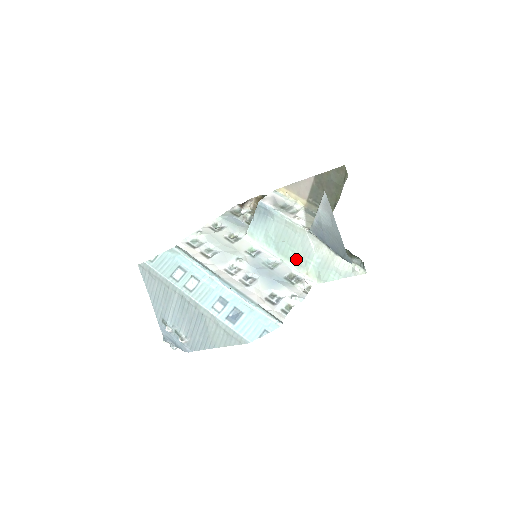
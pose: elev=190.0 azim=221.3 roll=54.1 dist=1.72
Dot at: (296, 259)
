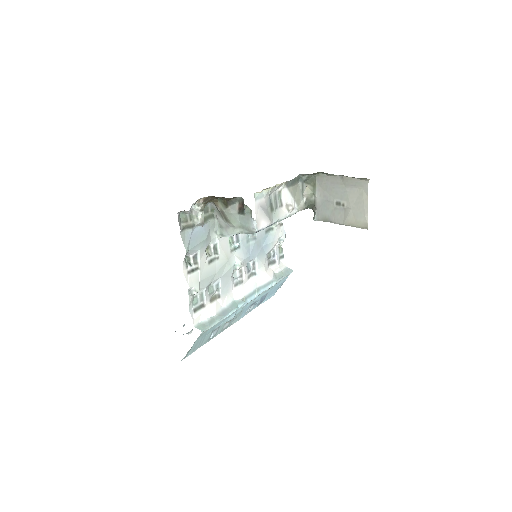
Dot at: occluded
